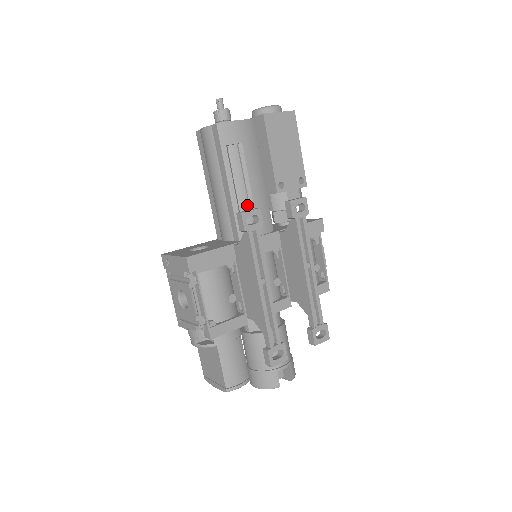
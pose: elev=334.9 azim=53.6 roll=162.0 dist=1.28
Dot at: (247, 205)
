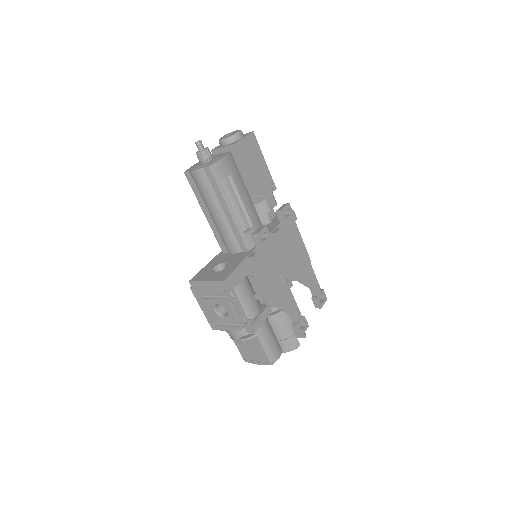
Dot at: (245, 221)
